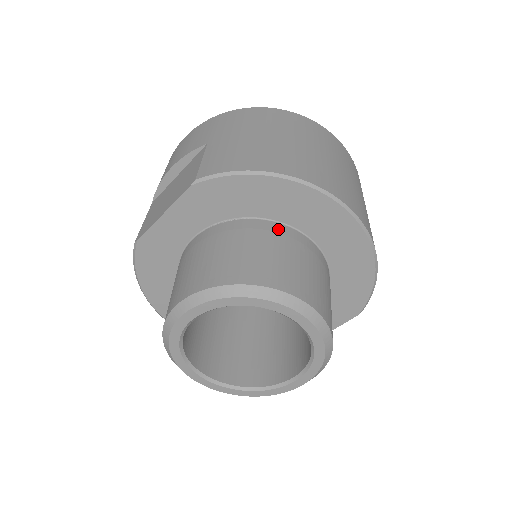
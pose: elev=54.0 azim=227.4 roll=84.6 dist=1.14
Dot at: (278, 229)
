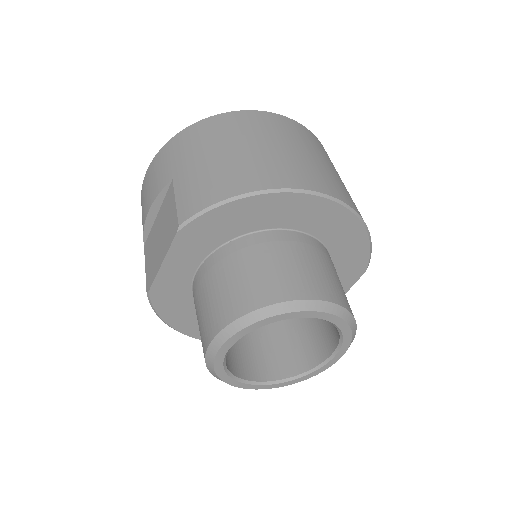
Dot at: (269, 238)
